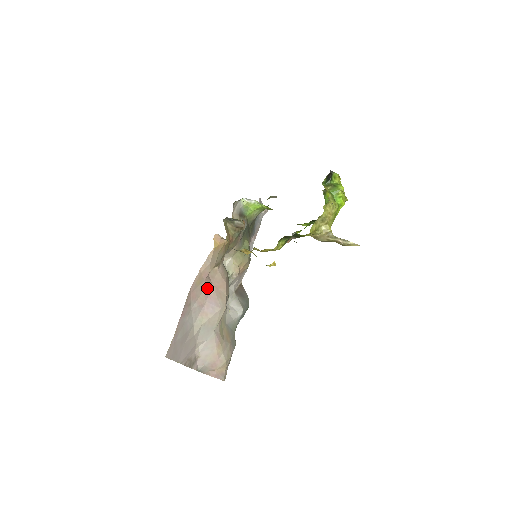
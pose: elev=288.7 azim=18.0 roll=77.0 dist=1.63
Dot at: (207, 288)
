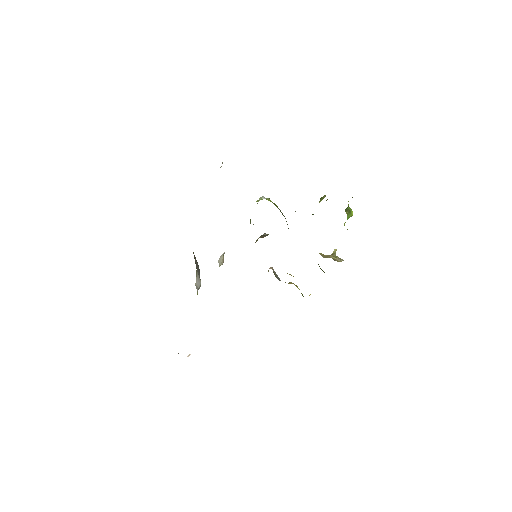
Dot at: occluded
